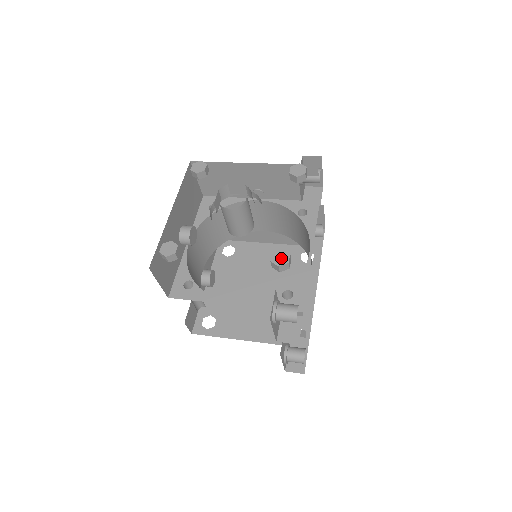
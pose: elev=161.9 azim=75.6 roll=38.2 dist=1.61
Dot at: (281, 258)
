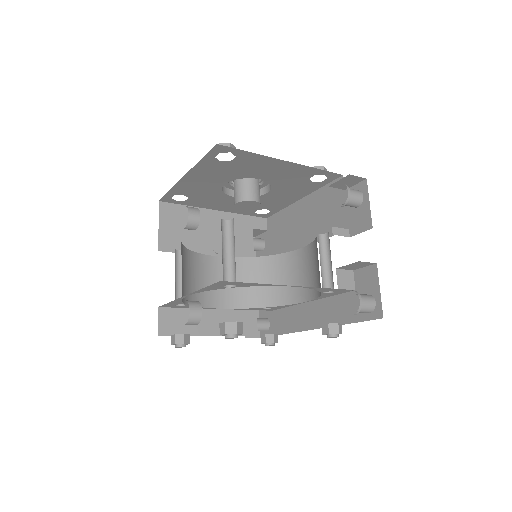
Dot at: occluded
